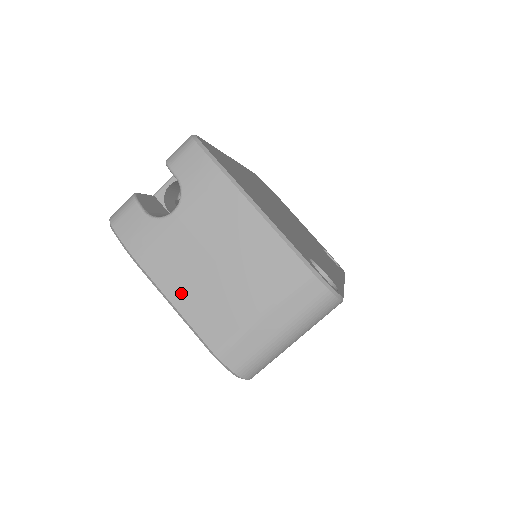
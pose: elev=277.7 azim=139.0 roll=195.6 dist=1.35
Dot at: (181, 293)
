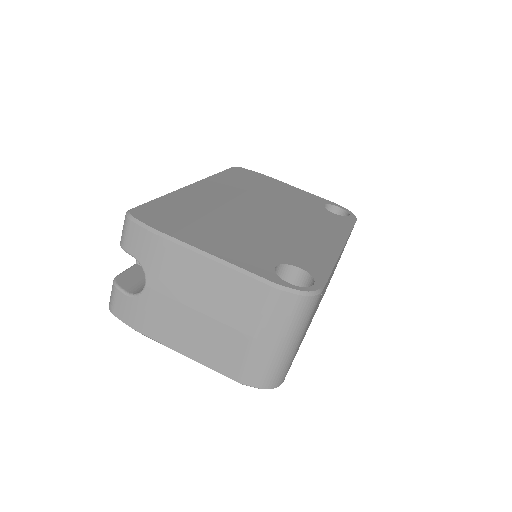
Dot at: (187, 345)
